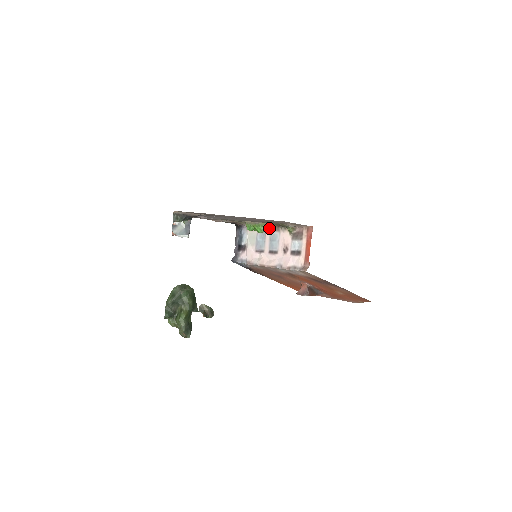
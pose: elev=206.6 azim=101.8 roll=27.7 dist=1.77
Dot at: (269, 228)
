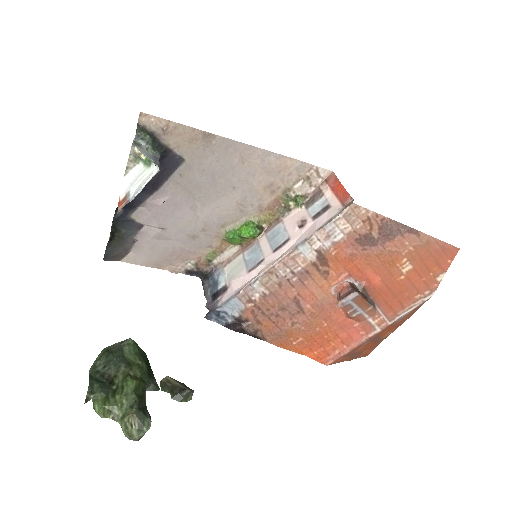
Dot at: (262, 233)
